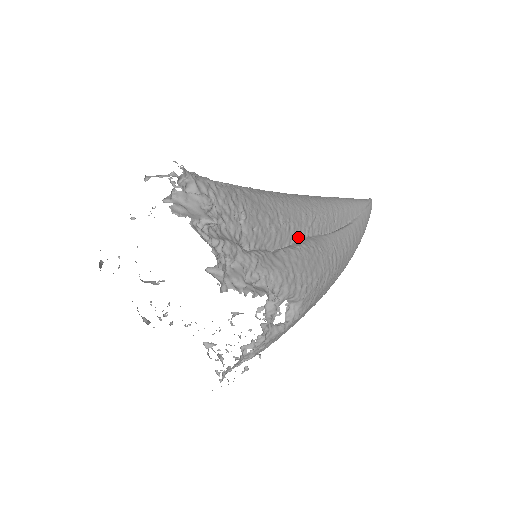
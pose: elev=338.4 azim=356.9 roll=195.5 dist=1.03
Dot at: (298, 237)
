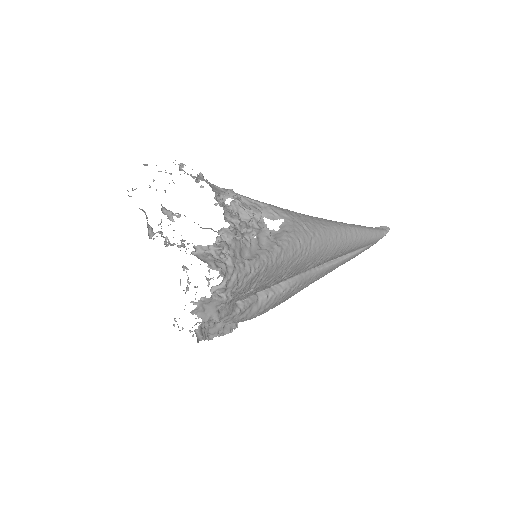
Dot at: (291, 277)
